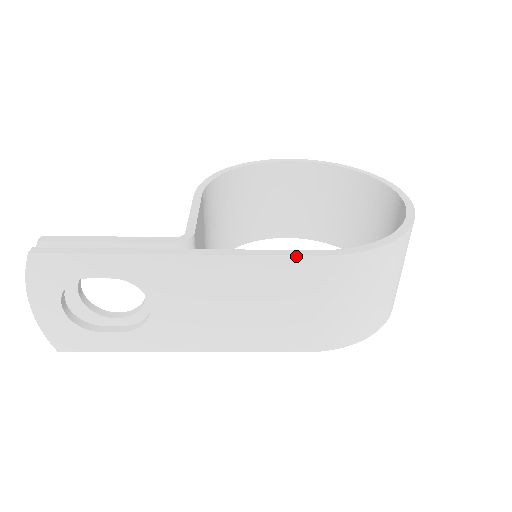
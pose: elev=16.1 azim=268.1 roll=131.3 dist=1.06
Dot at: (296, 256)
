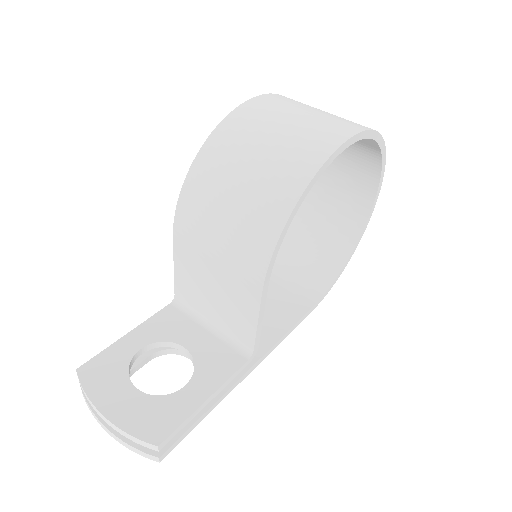
Dot at: (301, 321)
